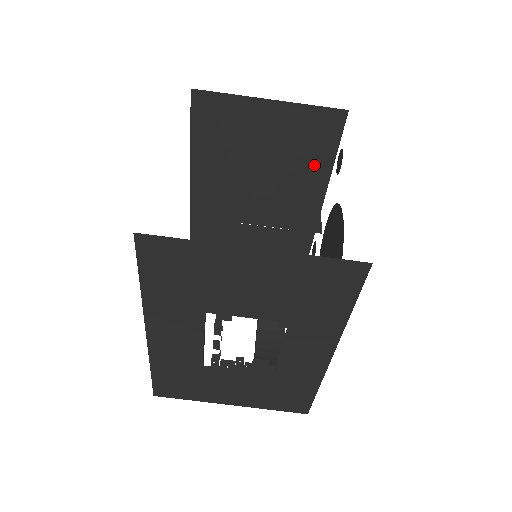
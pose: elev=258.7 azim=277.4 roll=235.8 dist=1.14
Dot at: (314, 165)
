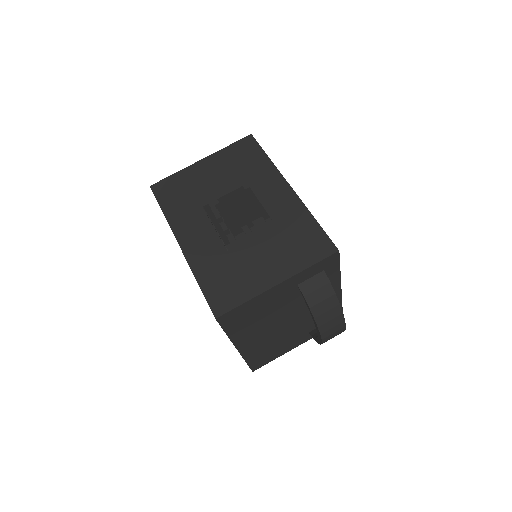
Dot at: (243, 191)
